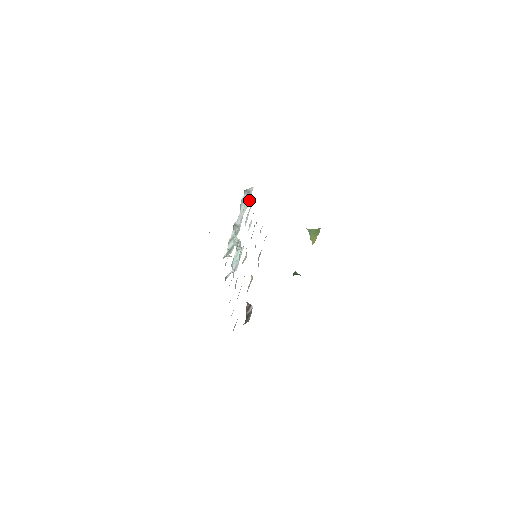
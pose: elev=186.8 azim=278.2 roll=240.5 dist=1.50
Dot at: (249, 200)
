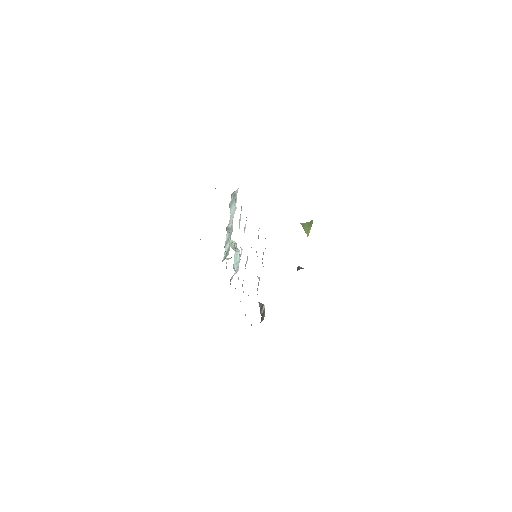
Dot at: (236, 202)
